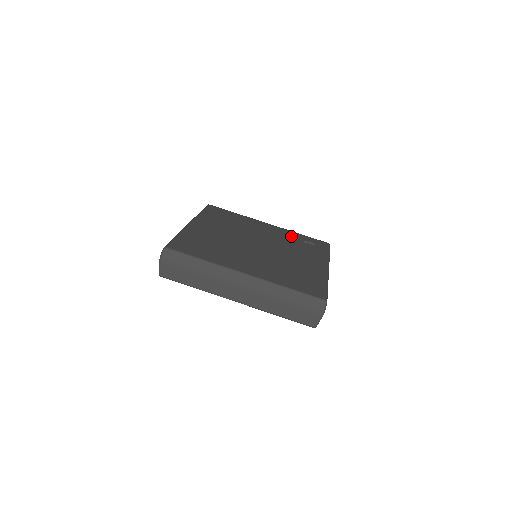
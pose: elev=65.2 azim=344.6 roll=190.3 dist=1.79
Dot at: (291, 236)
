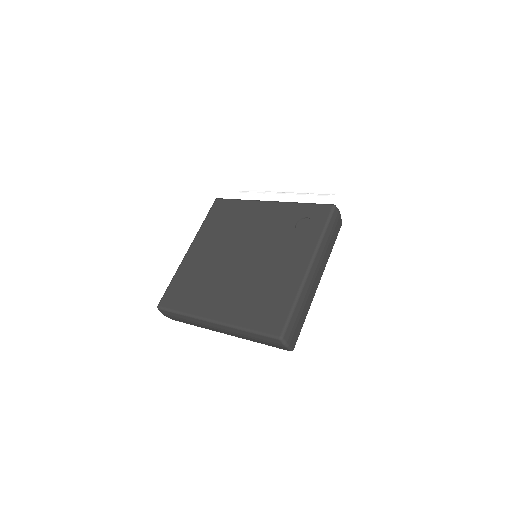
Dot at: (287, 216)
